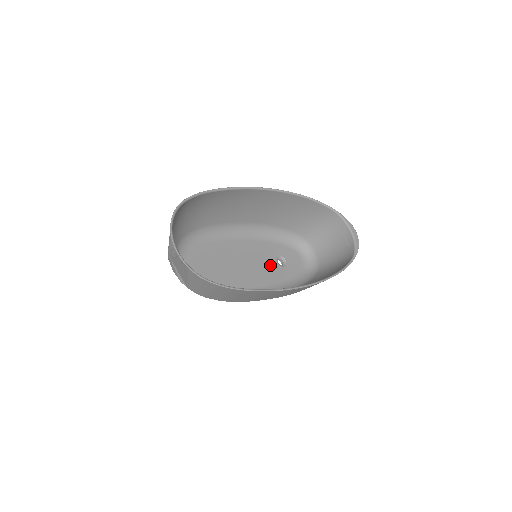
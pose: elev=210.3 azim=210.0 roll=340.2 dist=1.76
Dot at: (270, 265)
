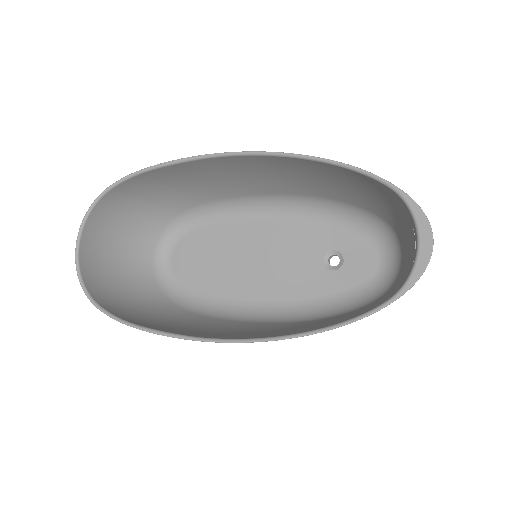
Dot at: (307, 265)
